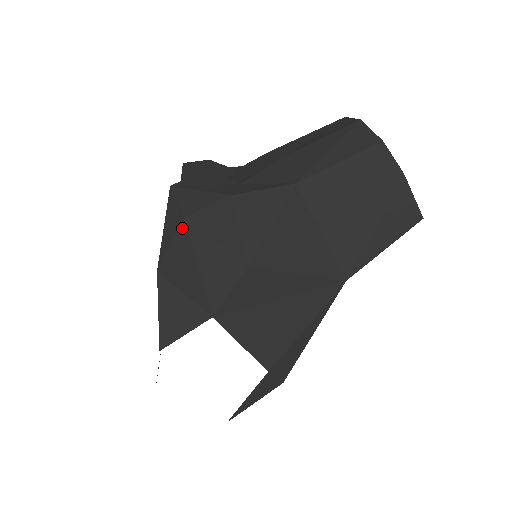
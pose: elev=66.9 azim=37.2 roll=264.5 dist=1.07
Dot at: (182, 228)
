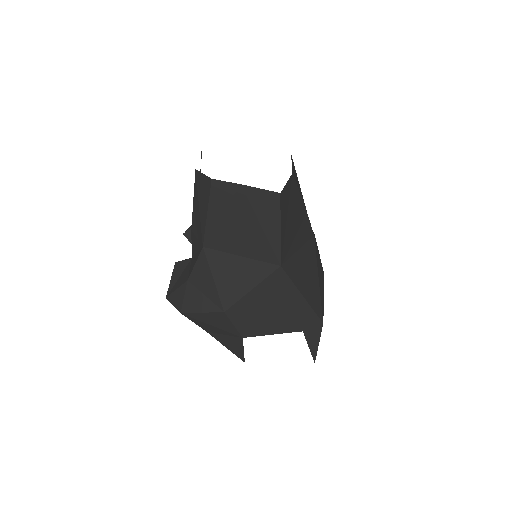
Dot at: (186, 316)
